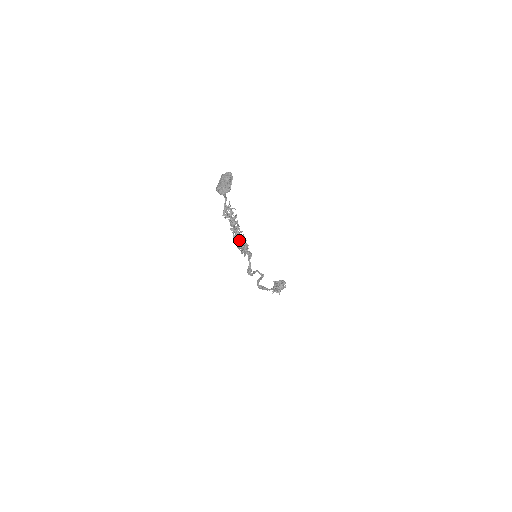
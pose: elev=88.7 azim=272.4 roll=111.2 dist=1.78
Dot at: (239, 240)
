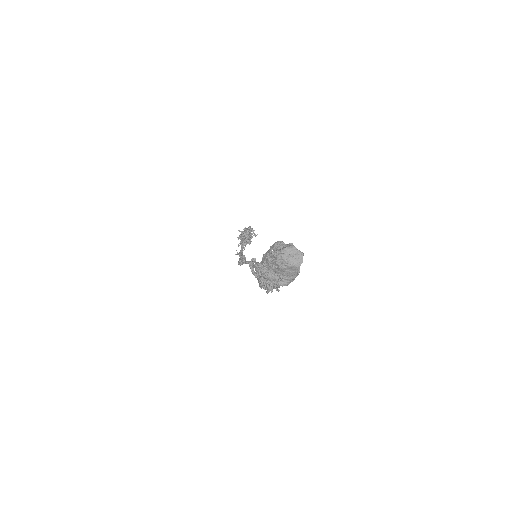
Dot at: occluded
